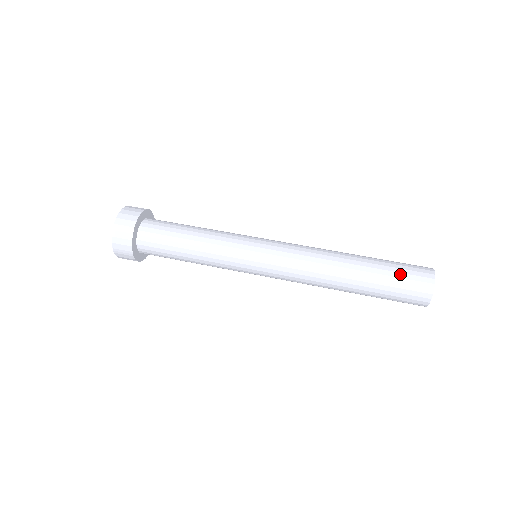
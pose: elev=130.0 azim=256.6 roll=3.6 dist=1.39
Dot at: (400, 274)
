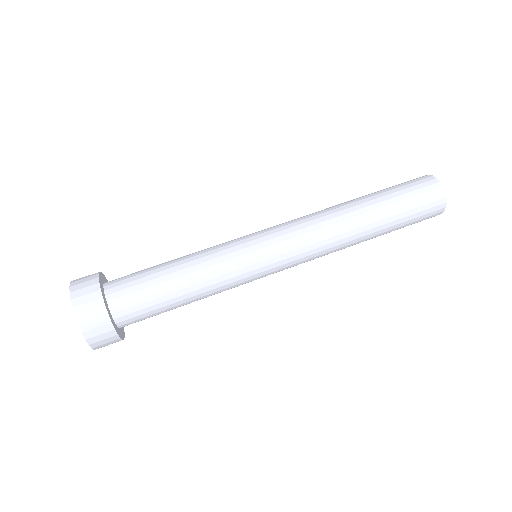
Dot at: (402, 187)
